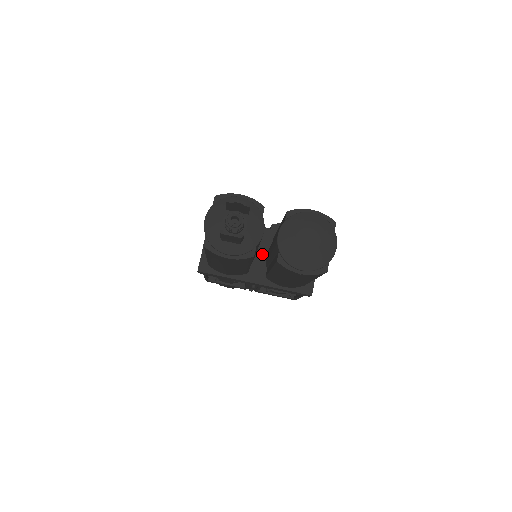
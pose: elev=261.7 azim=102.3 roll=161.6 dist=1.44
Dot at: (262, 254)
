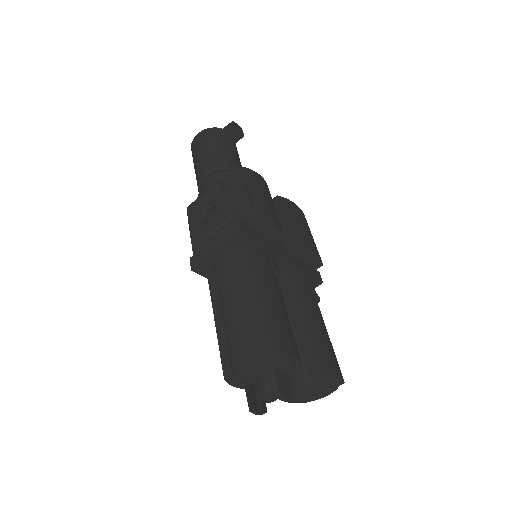
Dot at: occluded
